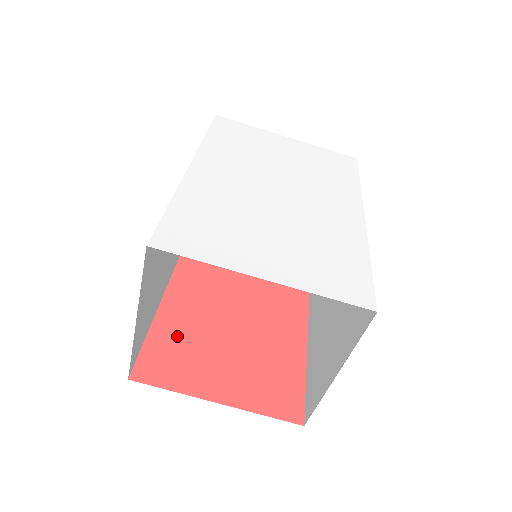
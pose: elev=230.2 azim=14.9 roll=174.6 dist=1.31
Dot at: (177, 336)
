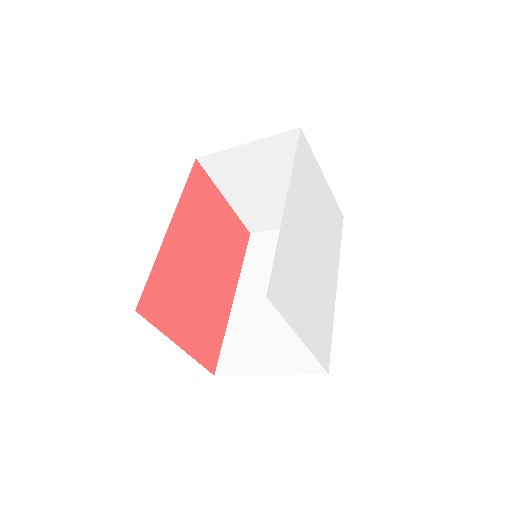
Dot at: (168, 278)
